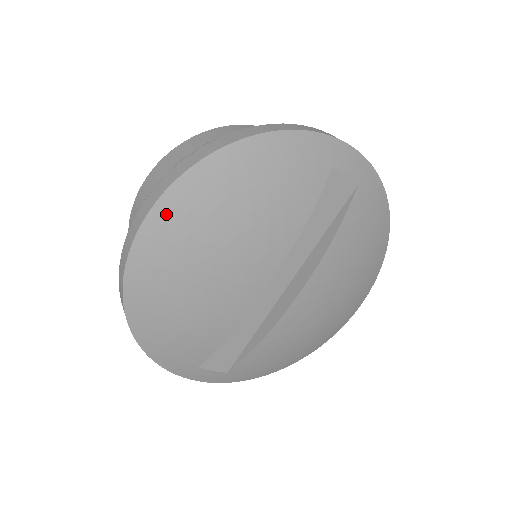
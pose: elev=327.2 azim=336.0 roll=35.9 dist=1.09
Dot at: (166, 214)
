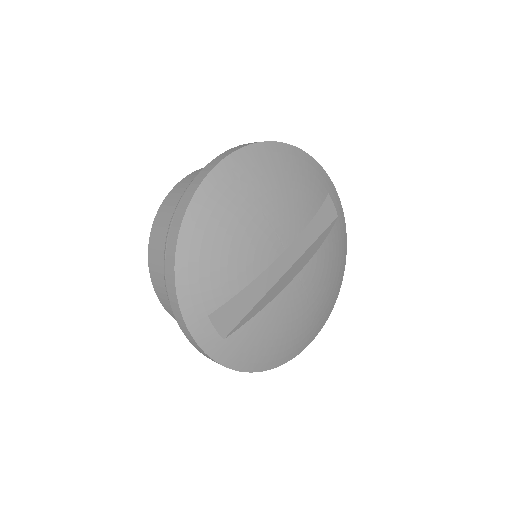
Dot at: (240, 161)
